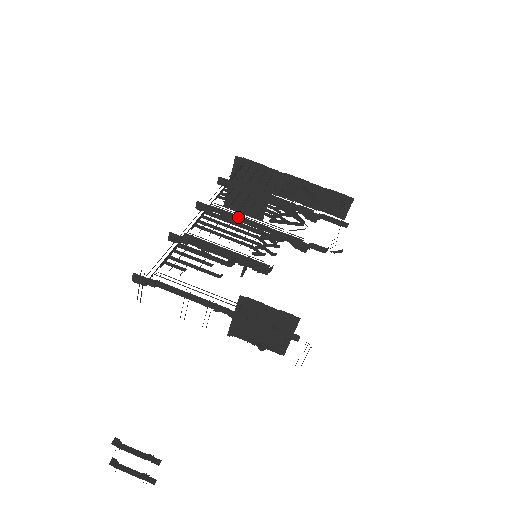
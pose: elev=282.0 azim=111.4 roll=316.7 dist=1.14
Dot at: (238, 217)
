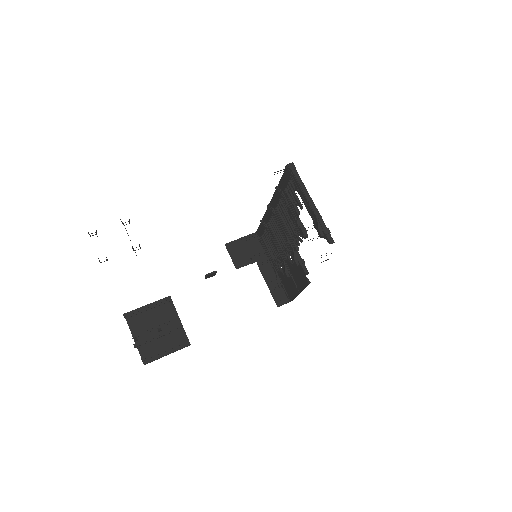
Dot at: occluded
